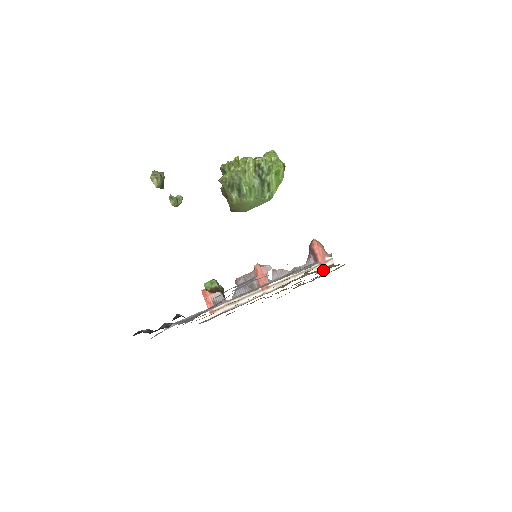
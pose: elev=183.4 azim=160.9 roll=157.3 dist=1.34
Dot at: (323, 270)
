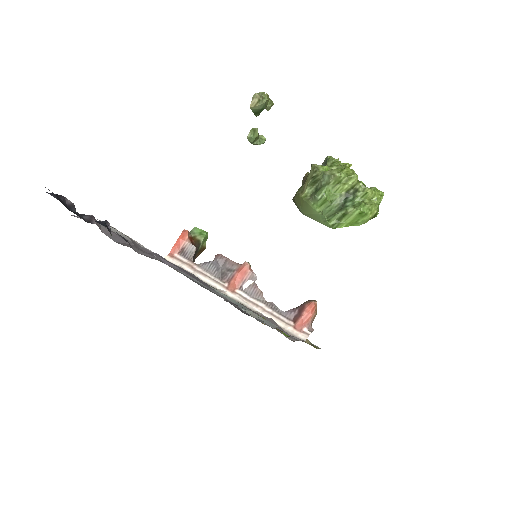
Dot at: (290, 334)
